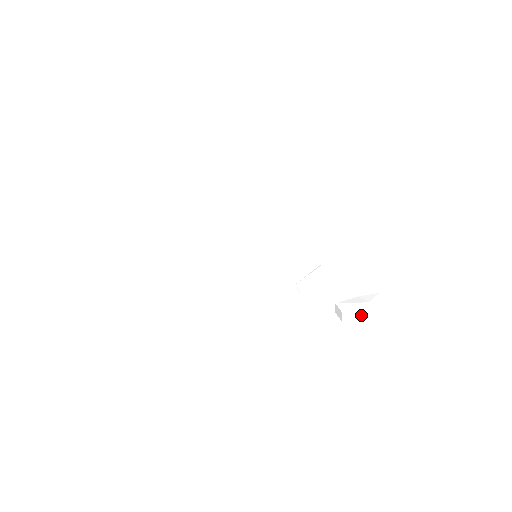
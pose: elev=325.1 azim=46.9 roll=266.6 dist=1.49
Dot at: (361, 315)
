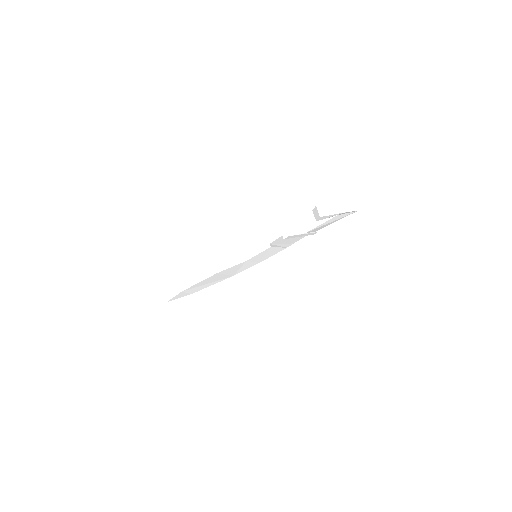
Dot at: (339, 212)
